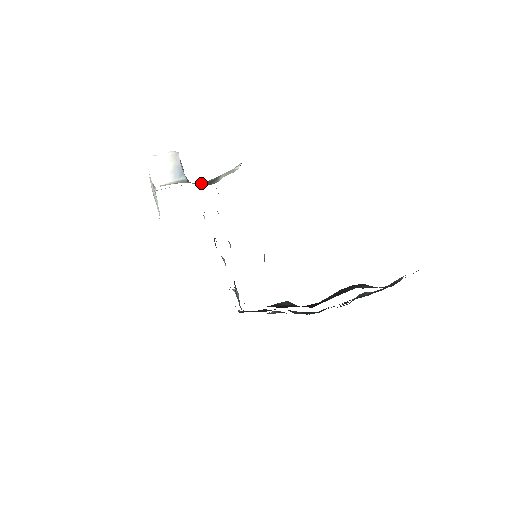
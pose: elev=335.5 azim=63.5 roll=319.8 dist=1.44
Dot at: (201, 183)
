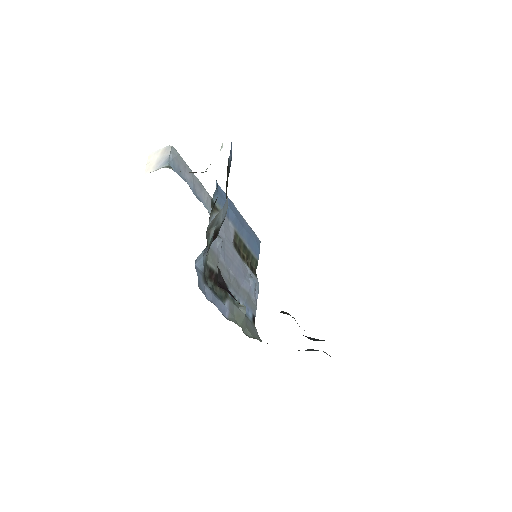
Dot at: (189, 172)
